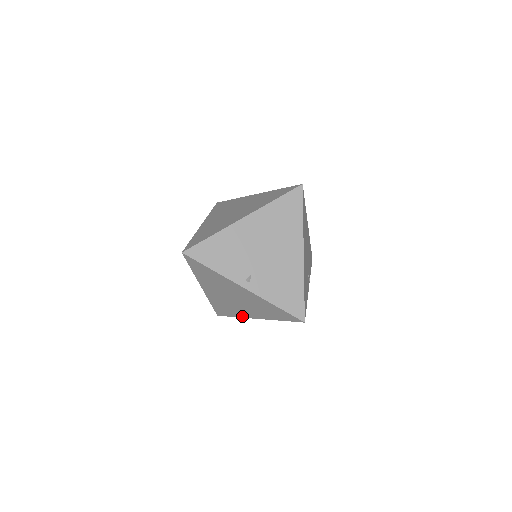
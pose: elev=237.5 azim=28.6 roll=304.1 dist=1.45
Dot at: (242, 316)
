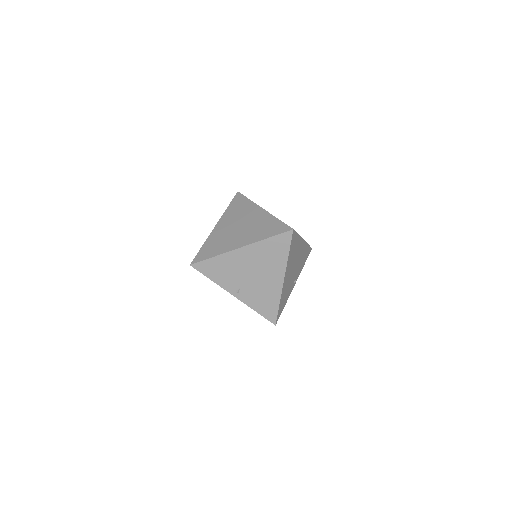
Dot at: occluded
